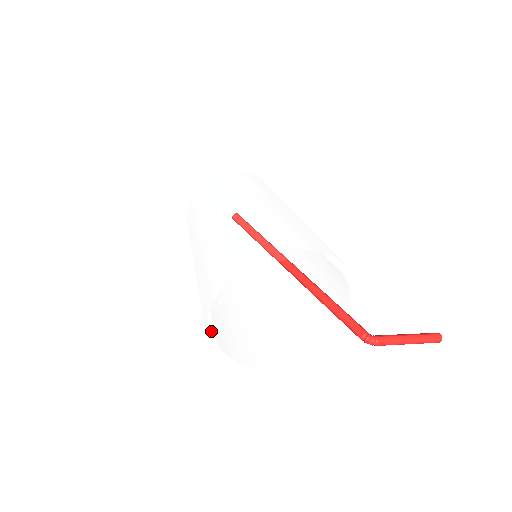
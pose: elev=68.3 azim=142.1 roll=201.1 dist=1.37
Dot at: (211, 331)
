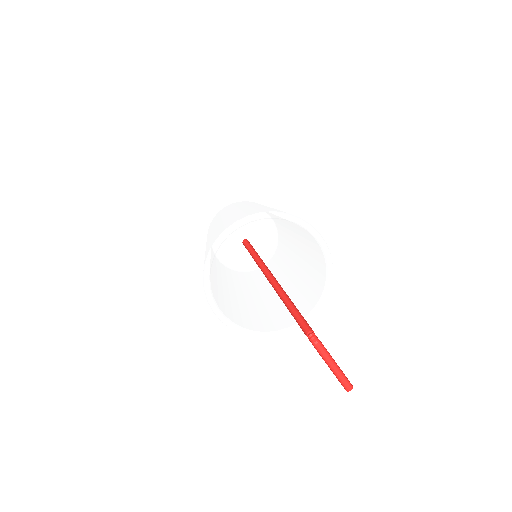
Dot at: (226, 235)
